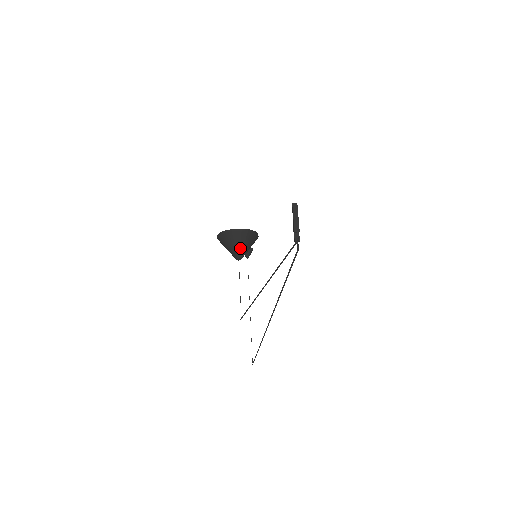
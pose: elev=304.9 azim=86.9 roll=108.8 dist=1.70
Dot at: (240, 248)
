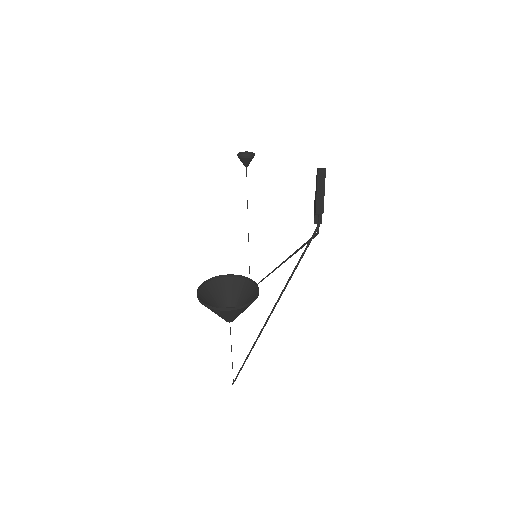
Dot at: (231, 318)
